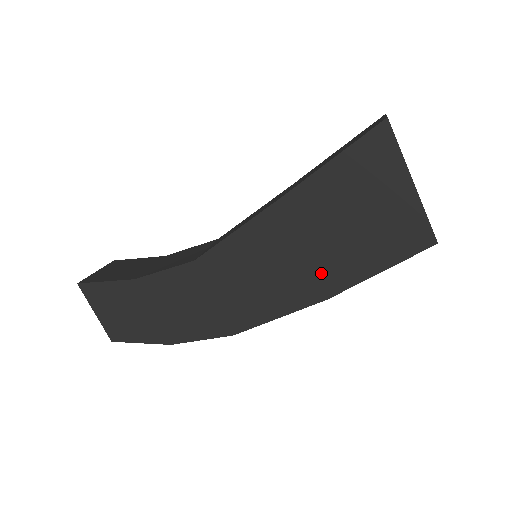
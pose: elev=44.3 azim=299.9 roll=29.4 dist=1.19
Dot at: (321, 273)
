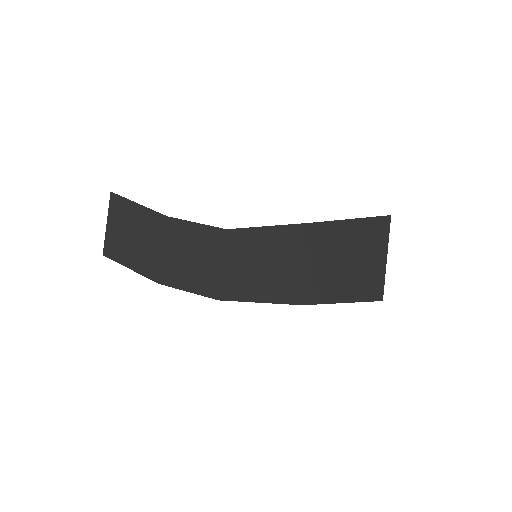
Dot at: (309, 285)
